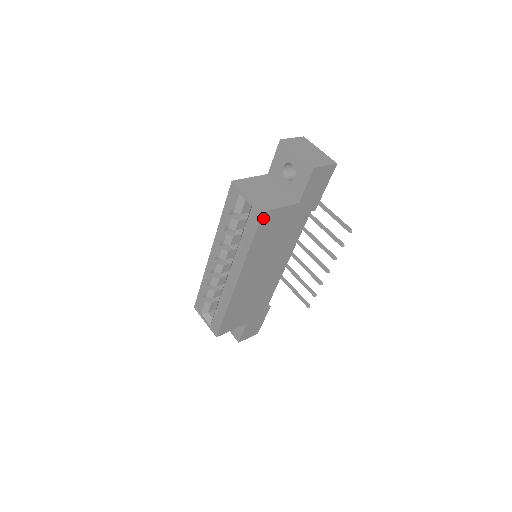
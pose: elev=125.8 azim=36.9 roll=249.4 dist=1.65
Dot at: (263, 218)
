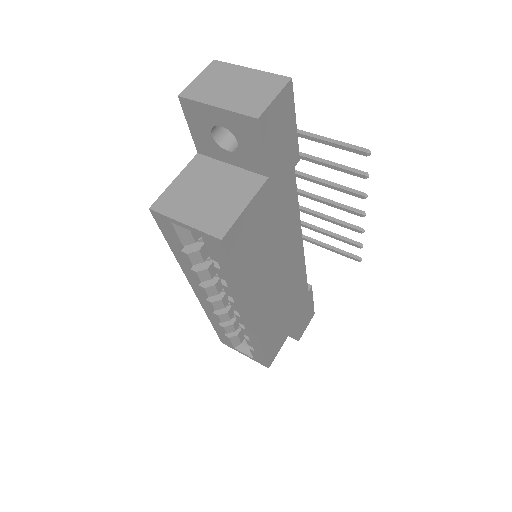
Dot at: (228, 244)
